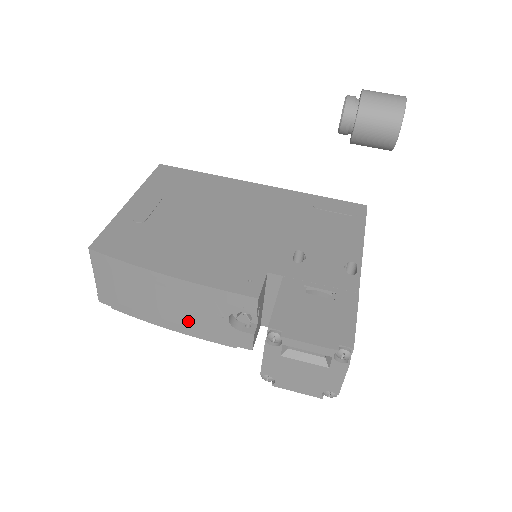
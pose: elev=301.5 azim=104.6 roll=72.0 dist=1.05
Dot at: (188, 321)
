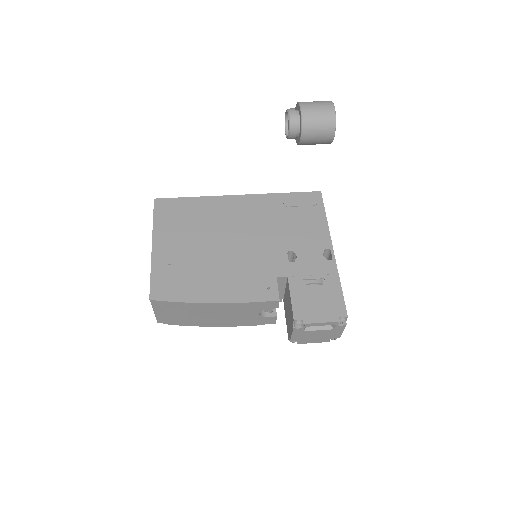
Dot at: (230, 320)
